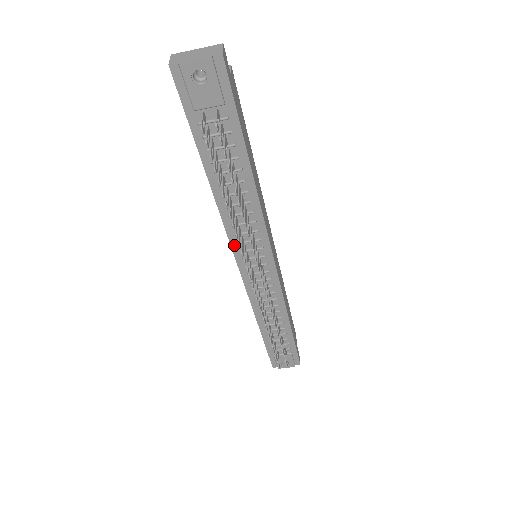
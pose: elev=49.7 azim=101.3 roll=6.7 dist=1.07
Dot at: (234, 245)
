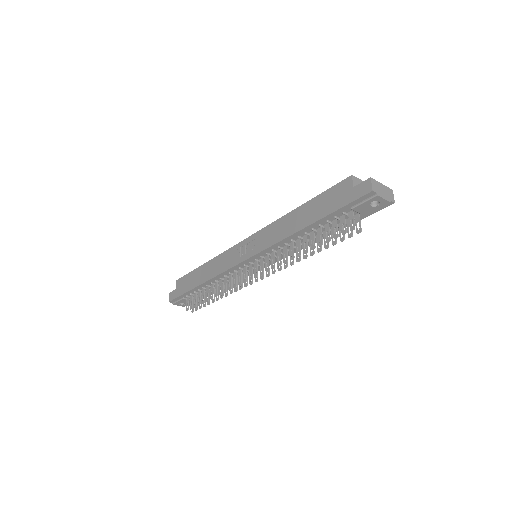
Dot at: (262, 253)
